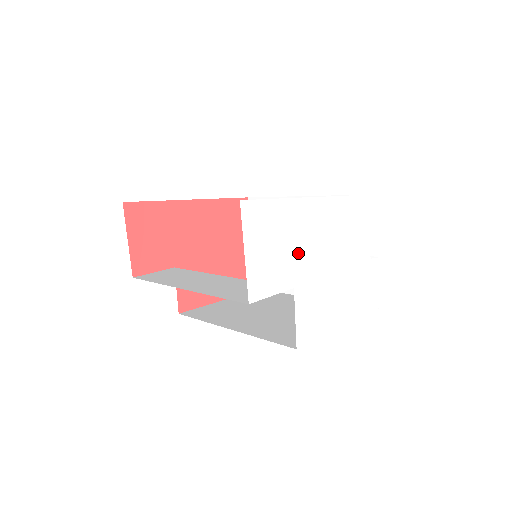
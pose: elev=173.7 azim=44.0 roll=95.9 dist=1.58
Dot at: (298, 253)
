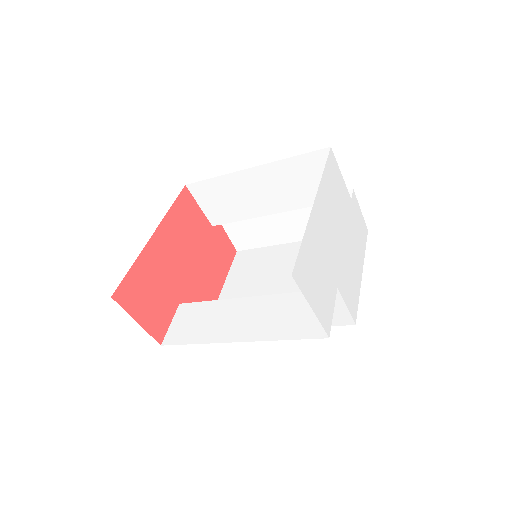
Dot at: (328, 259)
